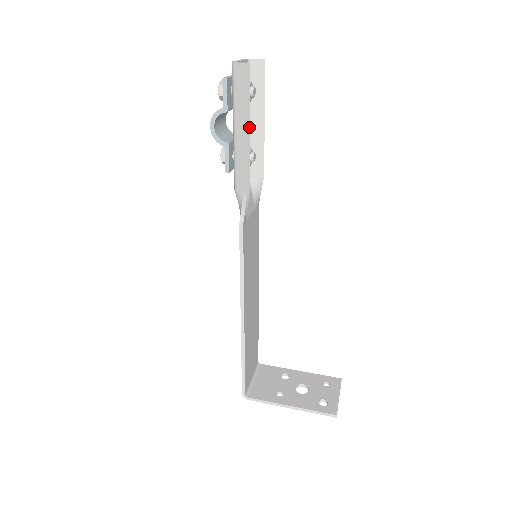
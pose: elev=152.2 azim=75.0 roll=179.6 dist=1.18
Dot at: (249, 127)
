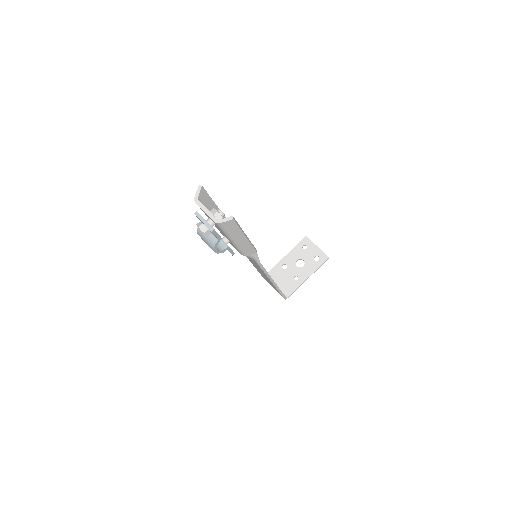
Dot at: (245, 234)
